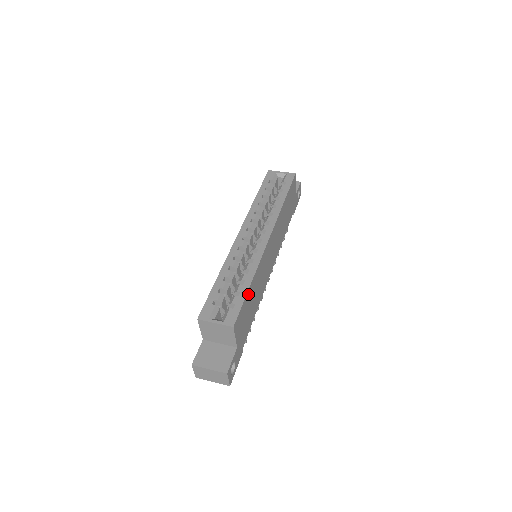
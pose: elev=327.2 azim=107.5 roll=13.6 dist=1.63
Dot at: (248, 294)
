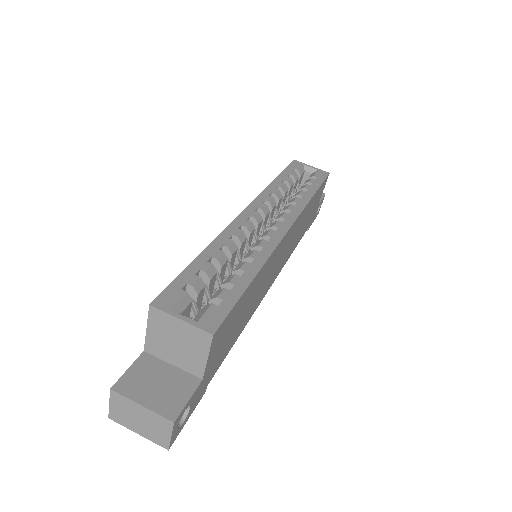
Dot at: (245, 293)
